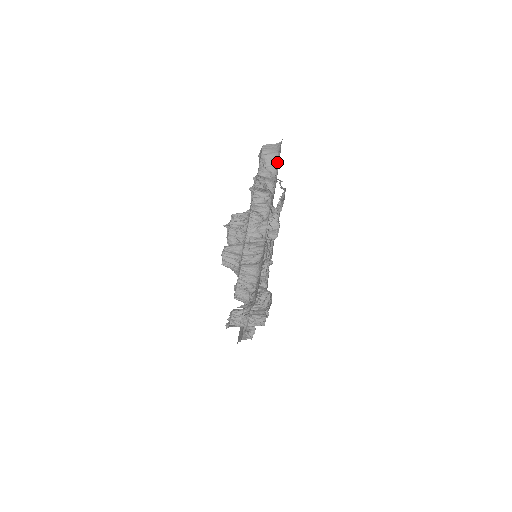
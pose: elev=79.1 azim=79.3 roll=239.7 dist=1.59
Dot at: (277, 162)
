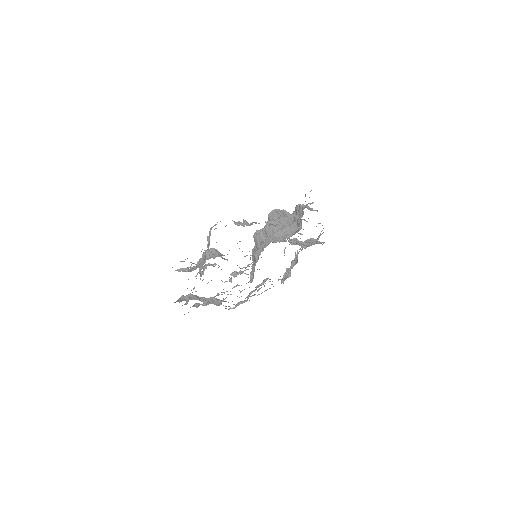
Dot at: occluded
